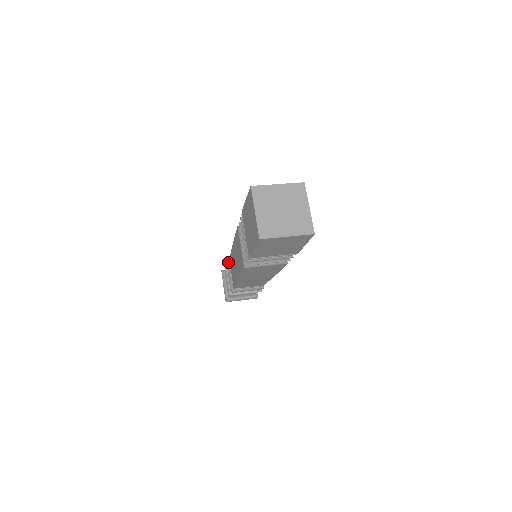
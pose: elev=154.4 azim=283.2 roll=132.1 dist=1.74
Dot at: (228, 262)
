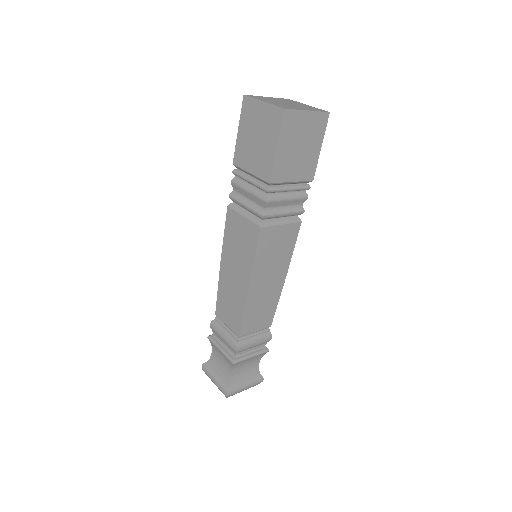
Dot at: (214, 321)
